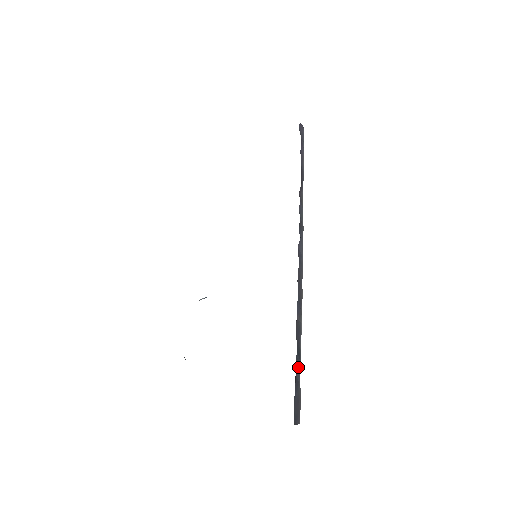
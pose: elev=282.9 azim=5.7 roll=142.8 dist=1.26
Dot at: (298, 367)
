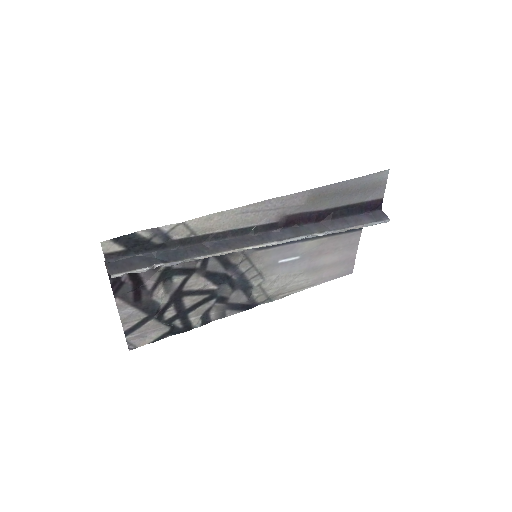
Dot at: (165, 260)
